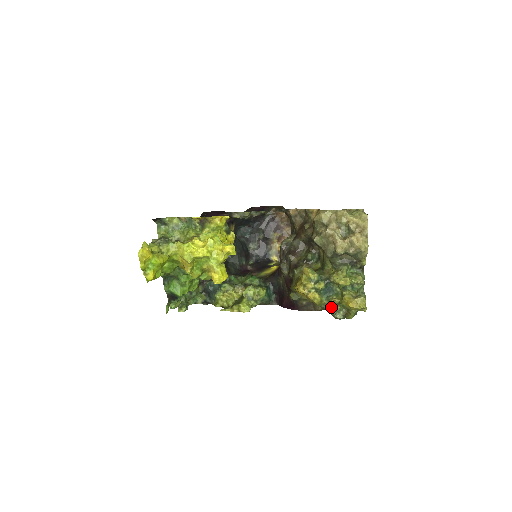
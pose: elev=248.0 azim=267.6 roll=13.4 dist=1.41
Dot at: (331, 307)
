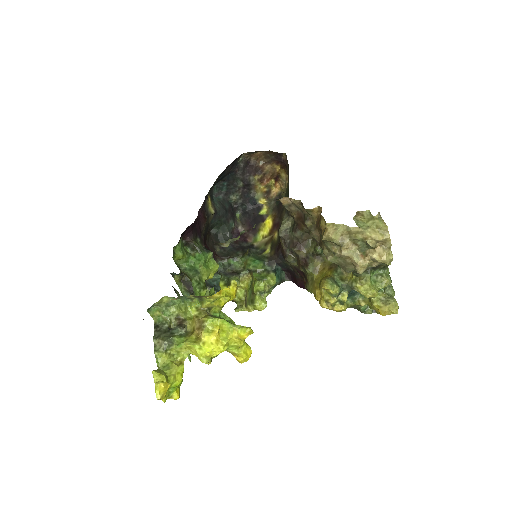
Dot at: (358, 307)
